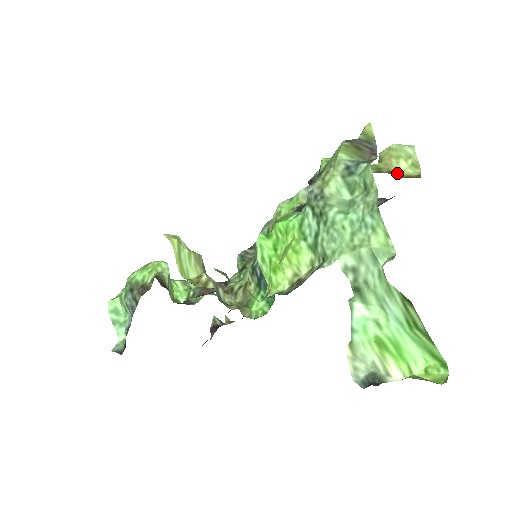
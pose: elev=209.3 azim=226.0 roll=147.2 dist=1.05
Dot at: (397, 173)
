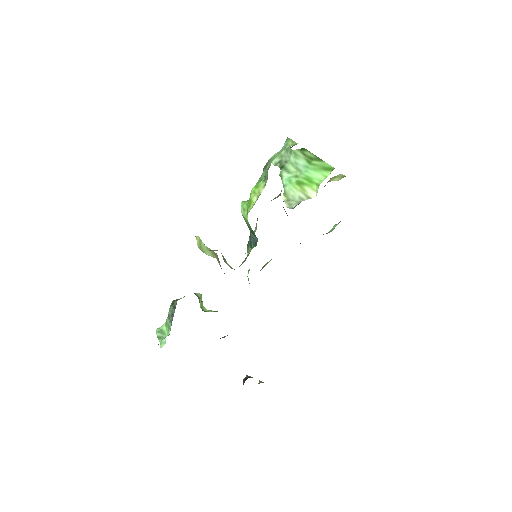
Dot at: occluded
